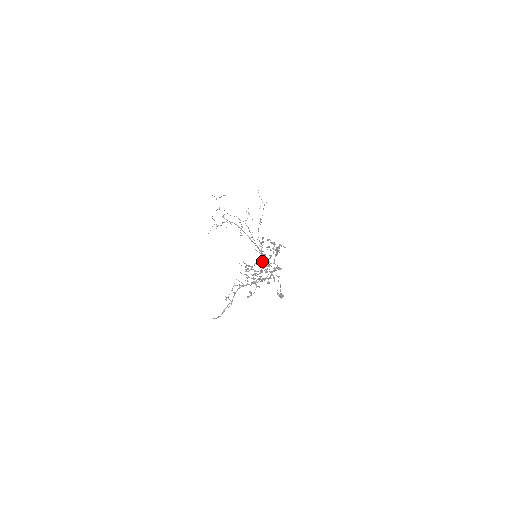
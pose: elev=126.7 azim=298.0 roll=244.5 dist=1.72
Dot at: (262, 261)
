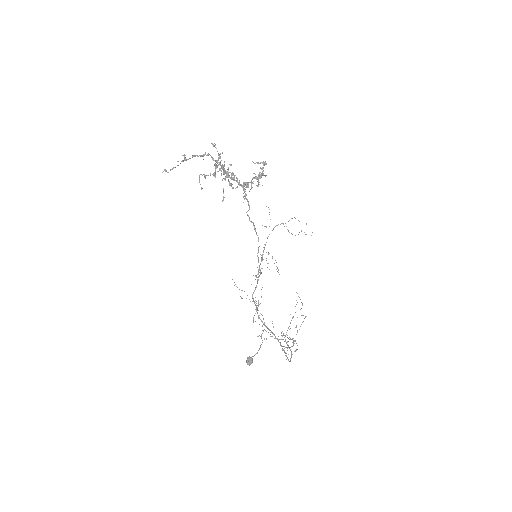
Dot at: occluded
